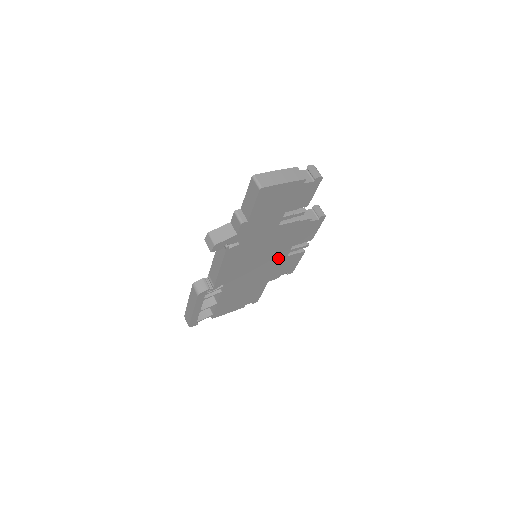
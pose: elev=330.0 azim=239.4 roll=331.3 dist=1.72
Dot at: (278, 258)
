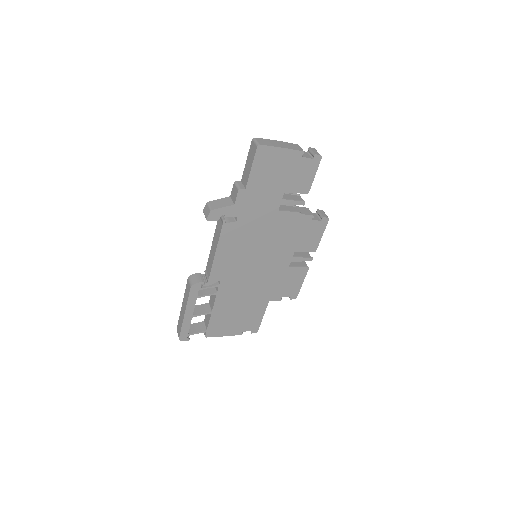
Dot at: (279, 265)
